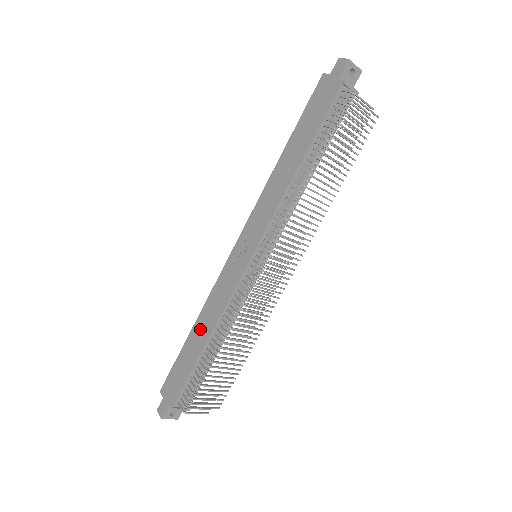
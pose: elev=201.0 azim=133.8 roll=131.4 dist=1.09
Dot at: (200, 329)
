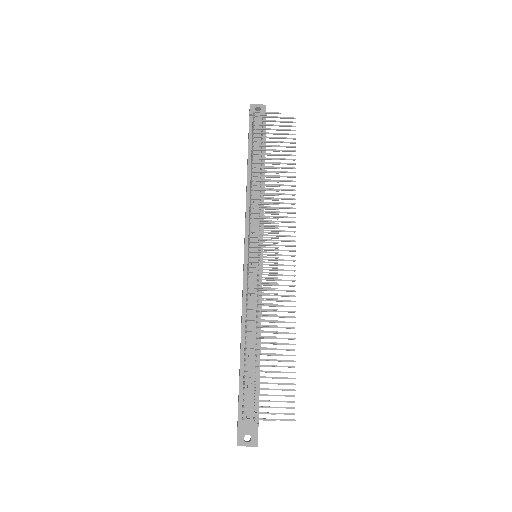
Dot at: occluded
